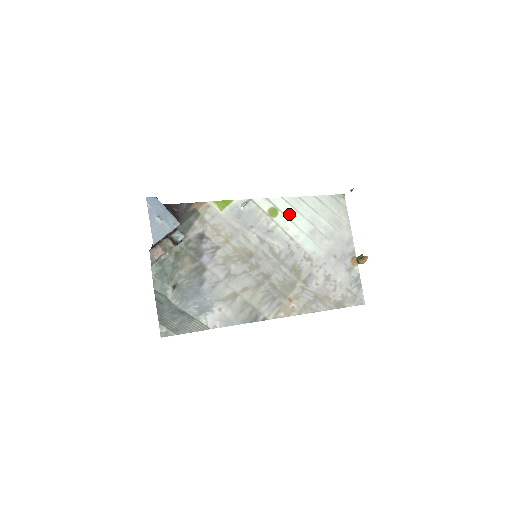
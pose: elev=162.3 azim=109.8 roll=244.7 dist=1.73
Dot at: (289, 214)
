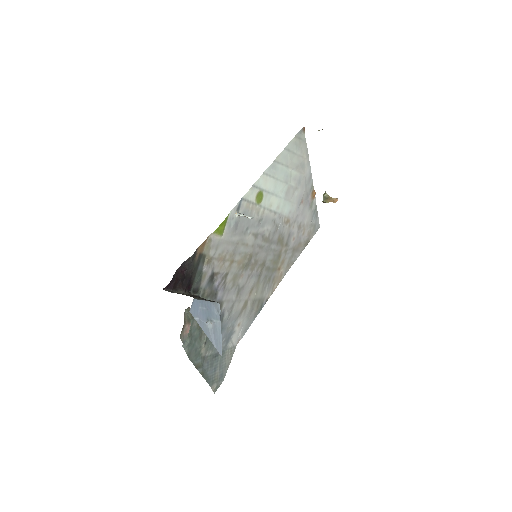
Dot at: (270, 188)
